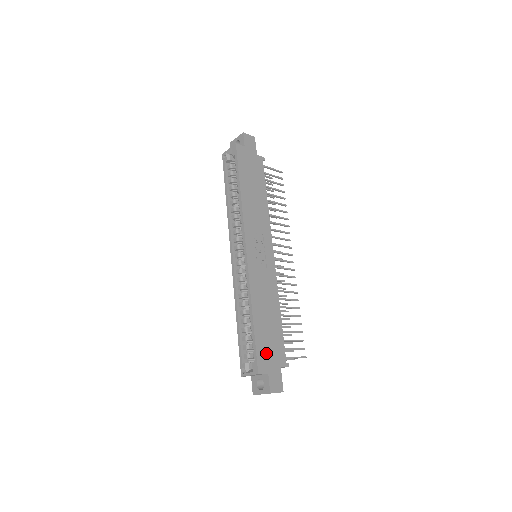
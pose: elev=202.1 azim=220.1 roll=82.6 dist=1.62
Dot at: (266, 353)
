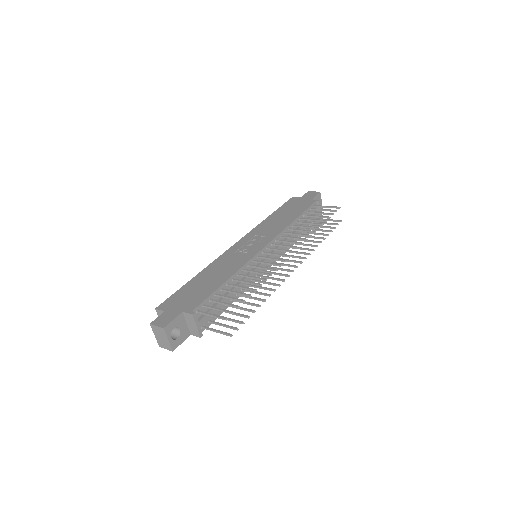
Dot at: (179, 299)
